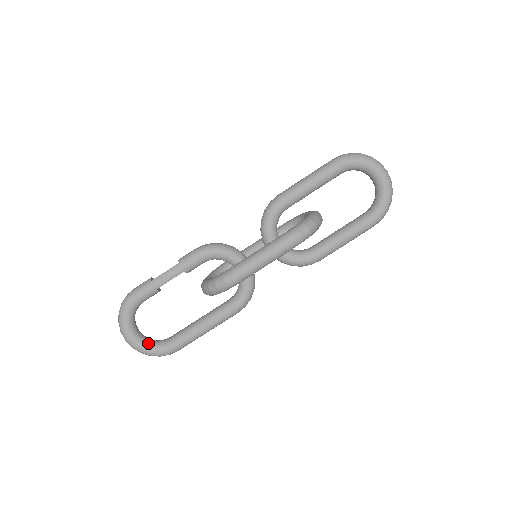
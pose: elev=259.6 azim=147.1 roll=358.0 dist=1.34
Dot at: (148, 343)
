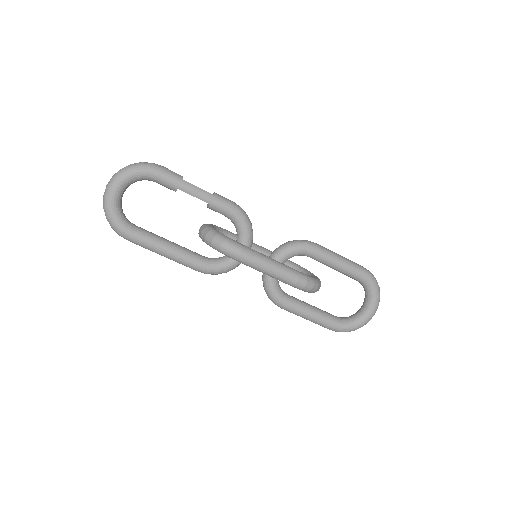
Dot at: (119, 209)
